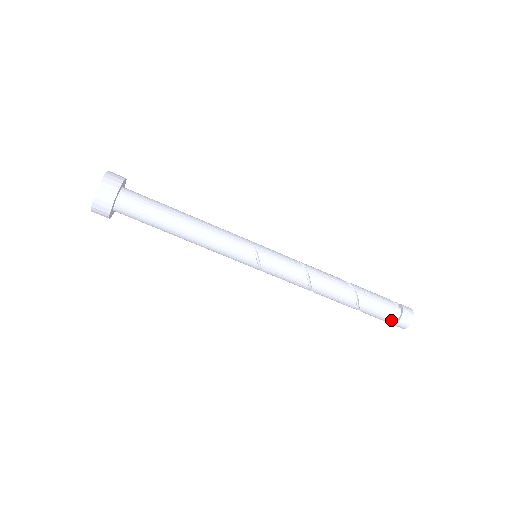
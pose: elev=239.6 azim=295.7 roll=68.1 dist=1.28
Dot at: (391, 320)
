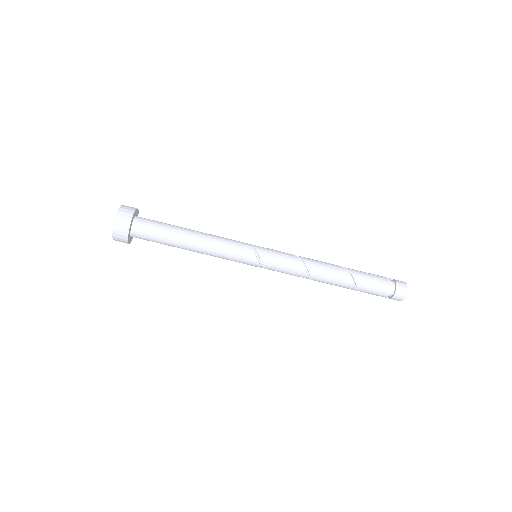
Dot at: (388, 293)
